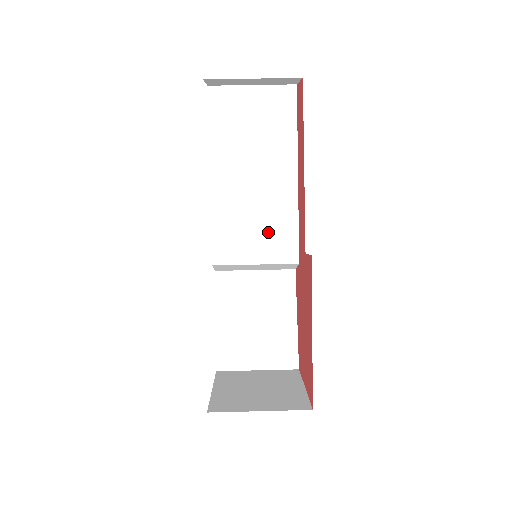
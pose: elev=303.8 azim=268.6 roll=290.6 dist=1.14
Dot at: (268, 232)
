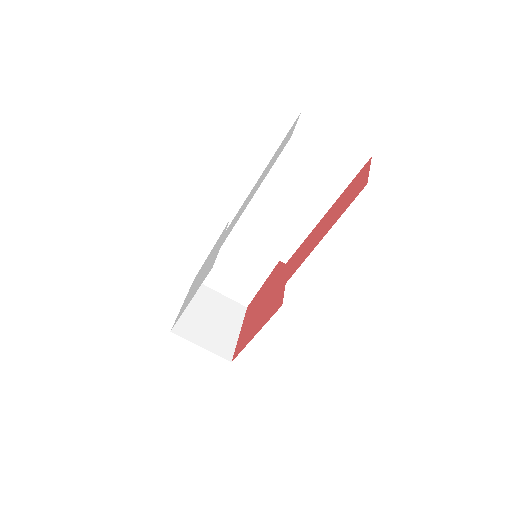
Dot at: (278, 235)
